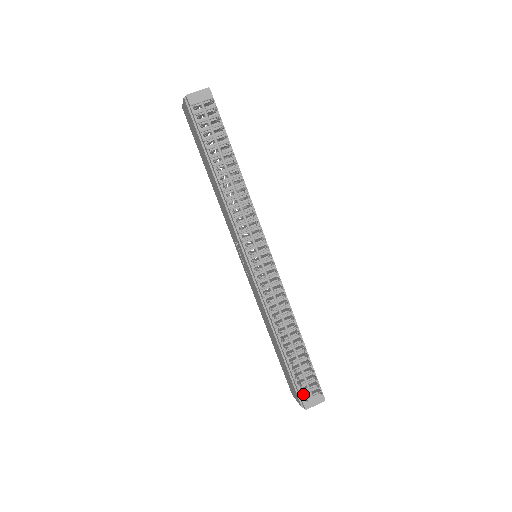
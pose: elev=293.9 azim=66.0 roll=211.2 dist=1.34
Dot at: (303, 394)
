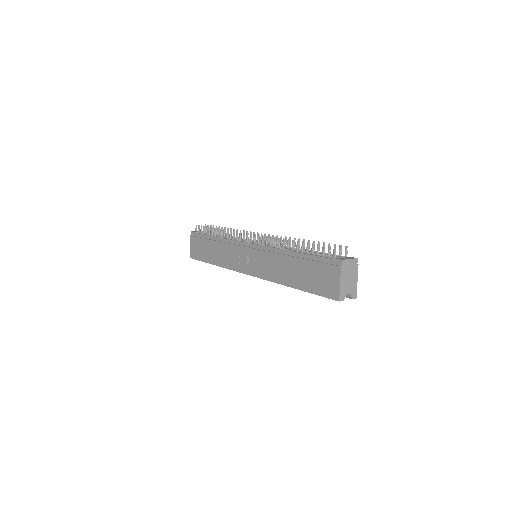
Dot at: (328, 248)
